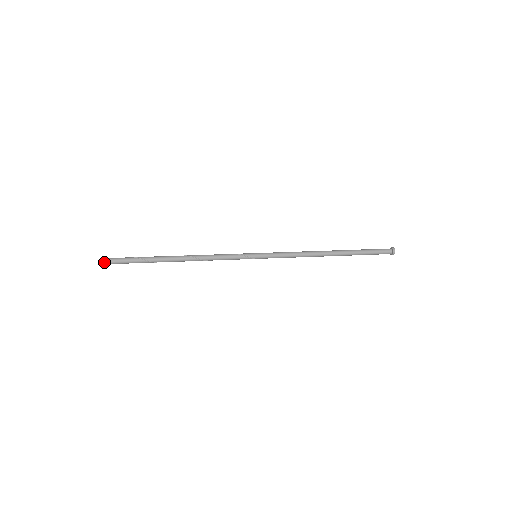
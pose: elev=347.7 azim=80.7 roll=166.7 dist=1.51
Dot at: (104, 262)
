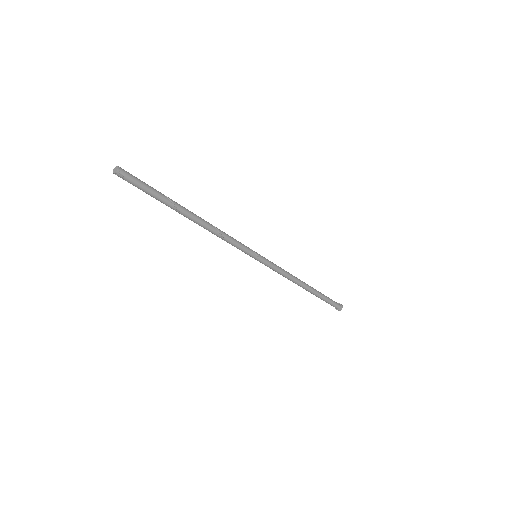
Dot at: (119, 168)
